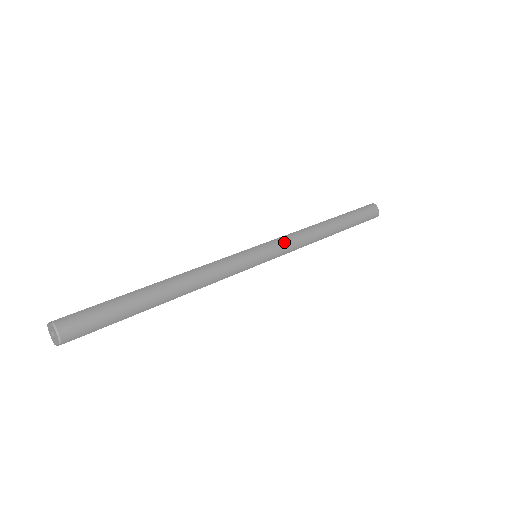
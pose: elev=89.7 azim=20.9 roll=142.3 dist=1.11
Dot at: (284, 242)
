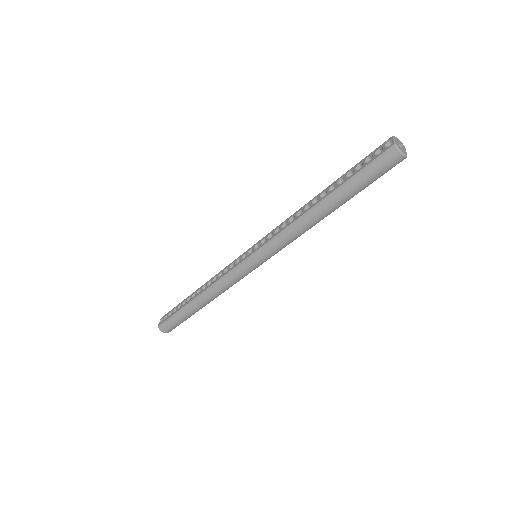
Dot at: (271, 247)
